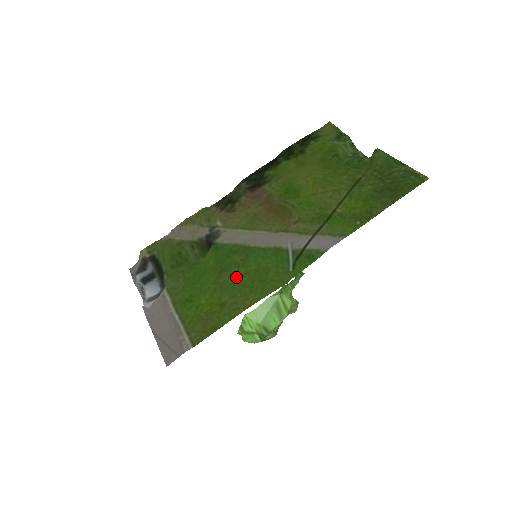
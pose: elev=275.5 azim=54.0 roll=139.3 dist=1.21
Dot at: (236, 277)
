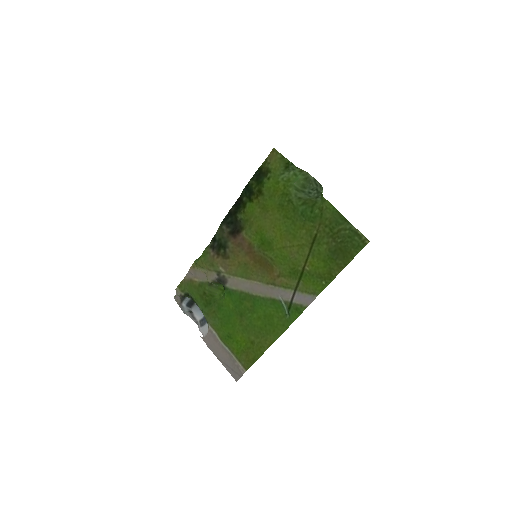
Dot at: (253, 322)
